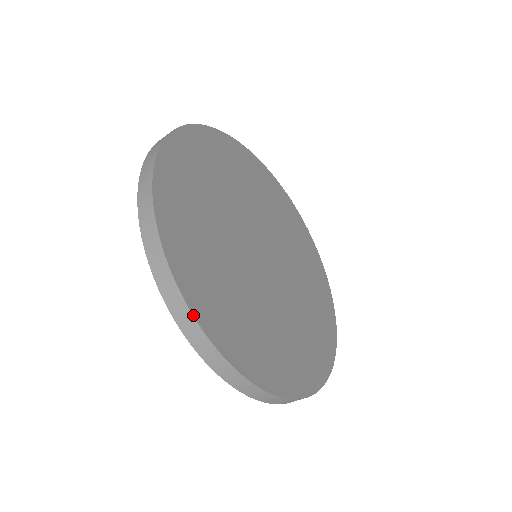
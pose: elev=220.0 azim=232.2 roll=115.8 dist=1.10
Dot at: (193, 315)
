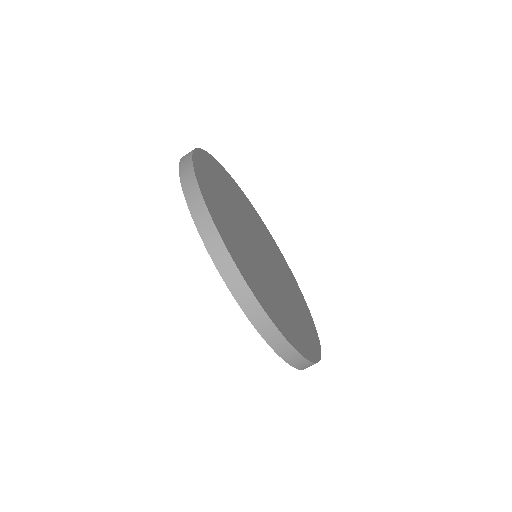
Dot at: (196, 178)
